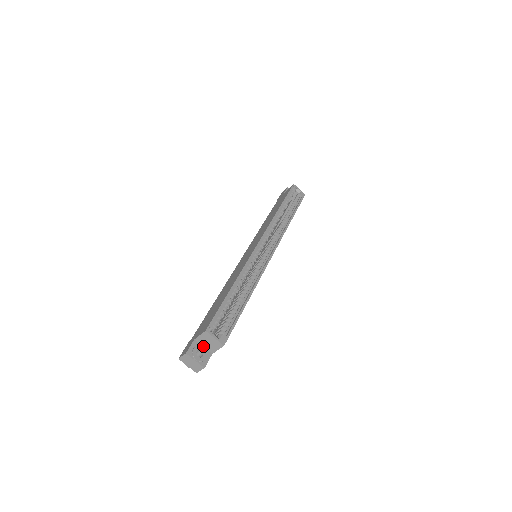
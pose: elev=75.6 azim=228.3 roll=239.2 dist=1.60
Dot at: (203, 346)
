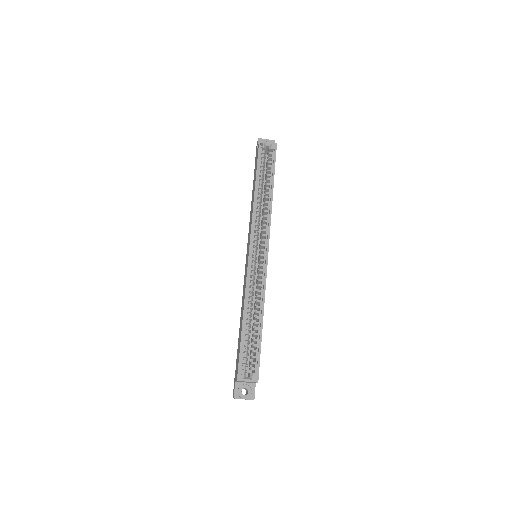
Dot at: (245, 382)
